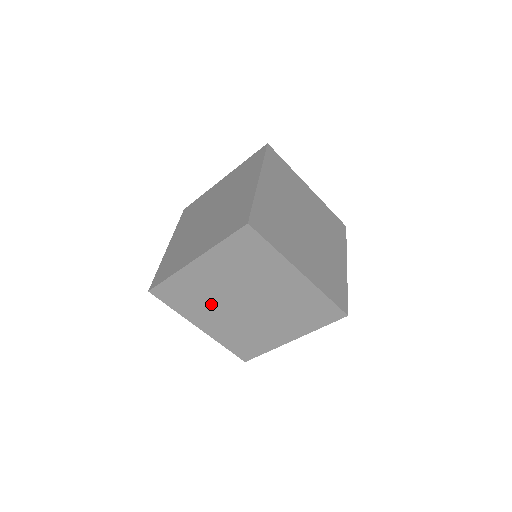
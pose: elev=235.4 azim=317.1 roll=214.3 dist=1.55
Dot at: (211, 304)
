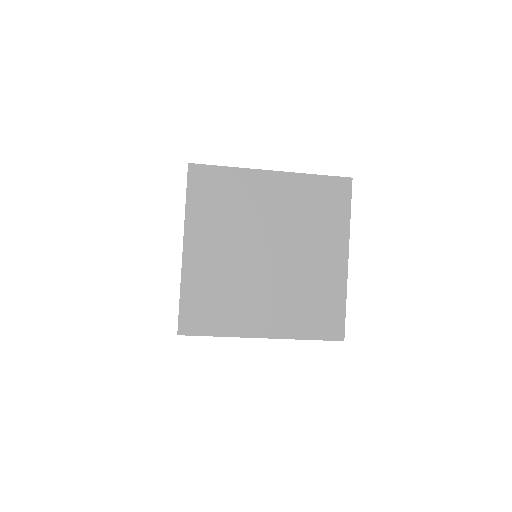
Dot at: occluded
